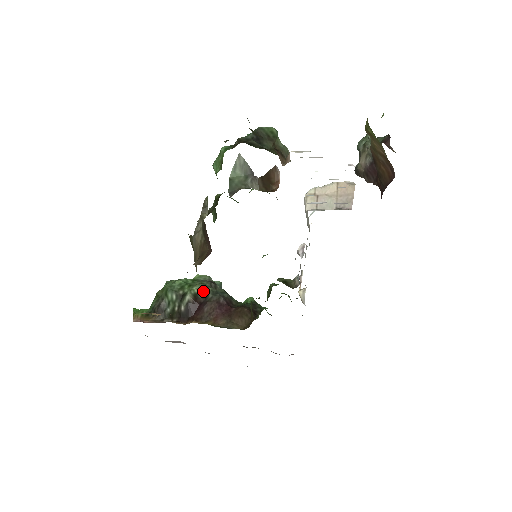
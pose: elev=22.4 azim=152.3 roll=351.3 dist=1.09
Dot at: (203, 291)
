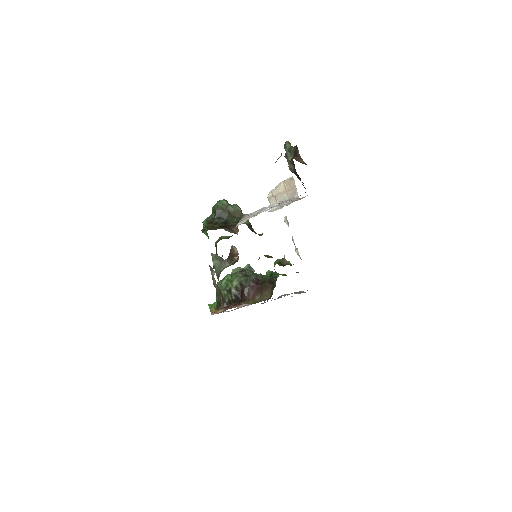
Dot at: (239, 282)
